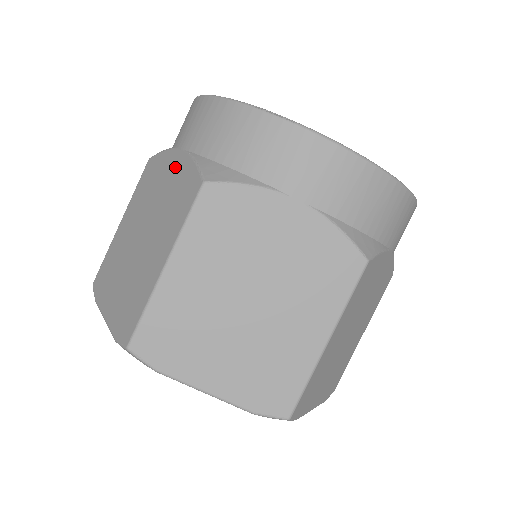
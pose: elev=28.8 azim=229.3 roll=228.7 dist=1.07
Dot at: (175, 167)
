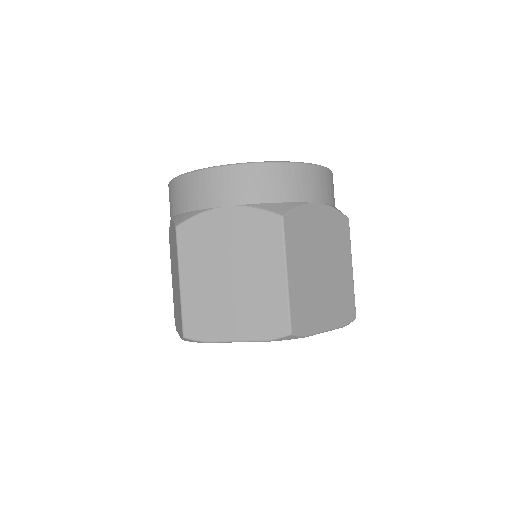
Dot at: occluded
